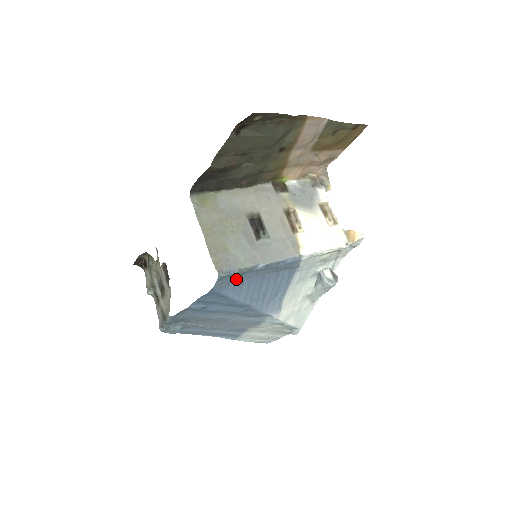
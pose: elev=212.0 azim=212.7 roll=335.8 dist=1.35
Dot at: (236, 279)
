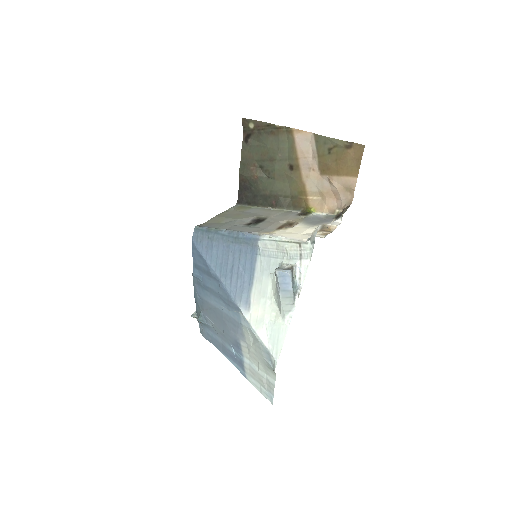
Dot at: (208, 238)
